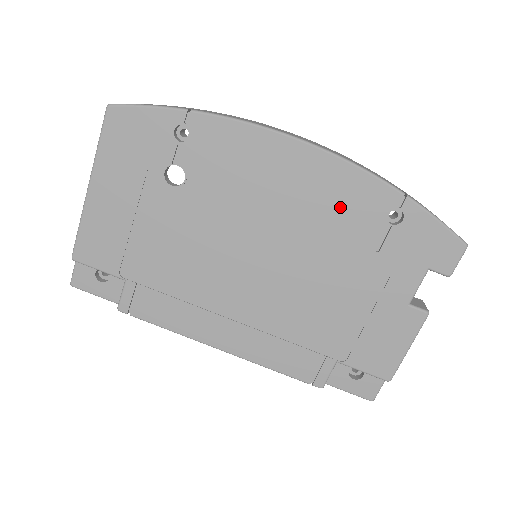
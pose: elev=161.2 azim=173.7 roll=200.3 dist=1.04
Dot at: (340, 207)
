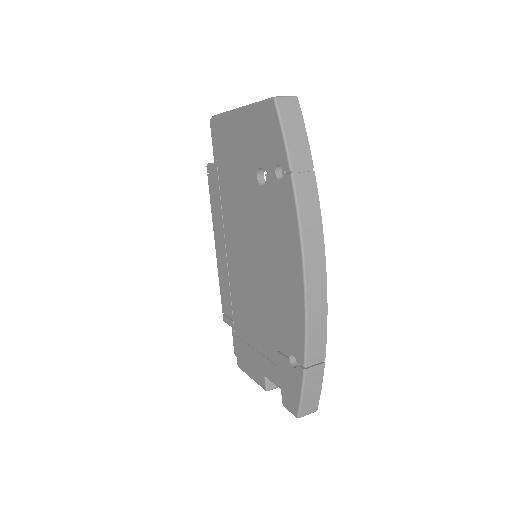
Dot at: (285, 317)
